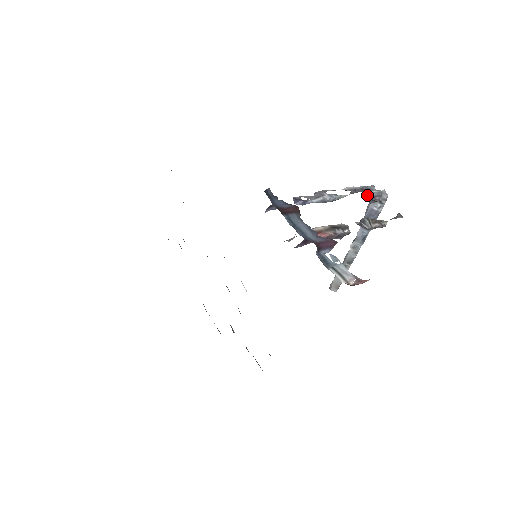
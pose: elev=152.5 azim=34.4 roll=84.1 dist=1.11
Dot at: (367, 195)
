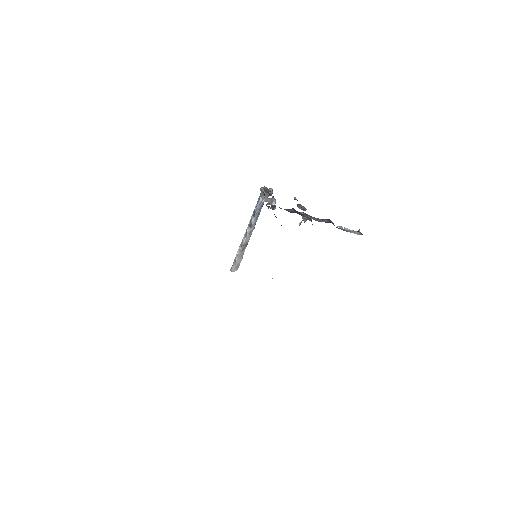
Dot at: (270, 193)
